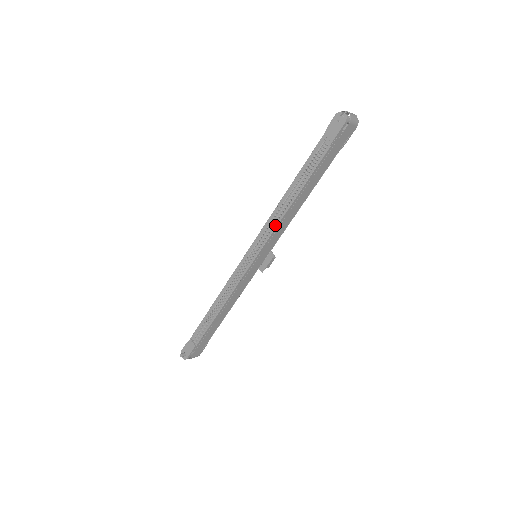
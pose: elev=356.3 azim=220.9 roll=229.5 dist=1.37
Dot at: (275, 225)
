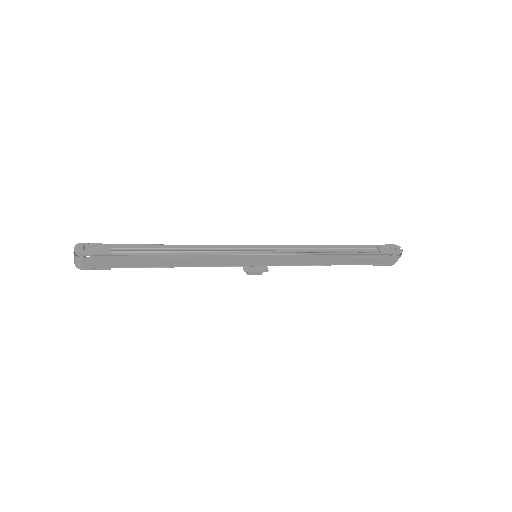
Dot at: (302, 252)
